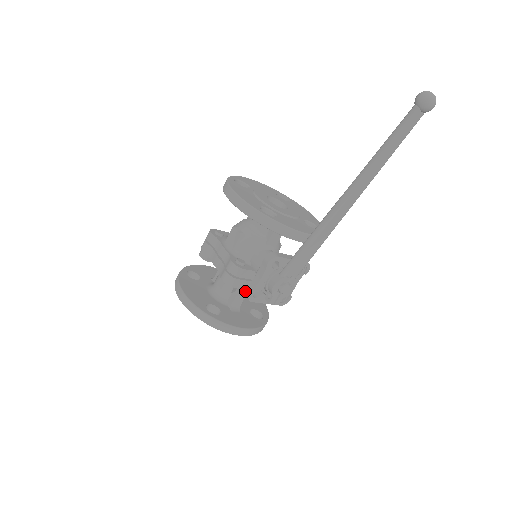
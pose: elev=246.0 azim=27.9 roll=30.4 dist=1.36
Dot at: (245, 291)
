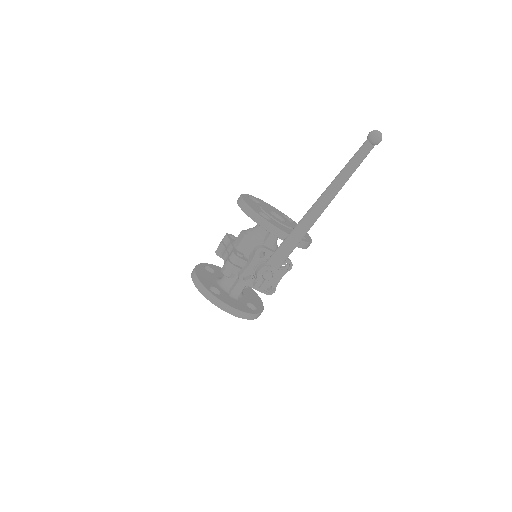
Dot at: (238, 274)
